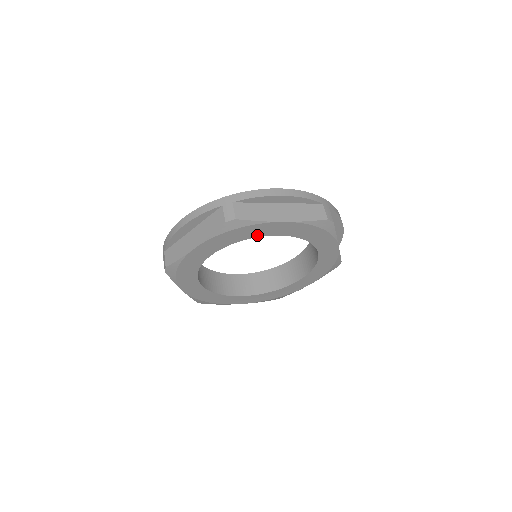
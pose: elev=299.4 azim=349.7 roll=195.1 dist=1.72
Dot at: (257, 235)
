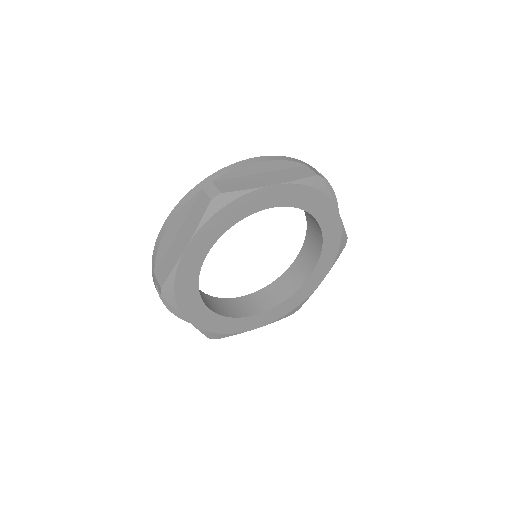
Dot at: (249, 212)
